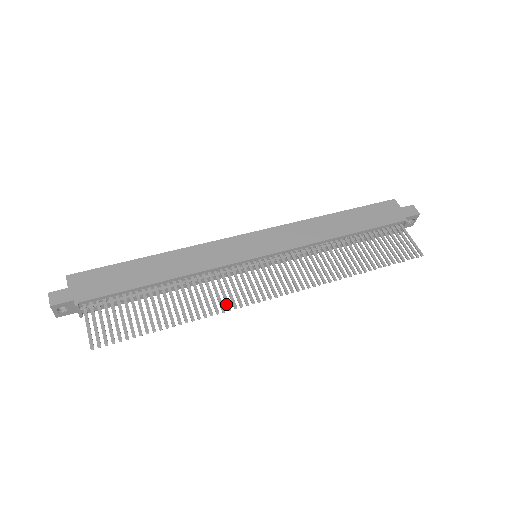
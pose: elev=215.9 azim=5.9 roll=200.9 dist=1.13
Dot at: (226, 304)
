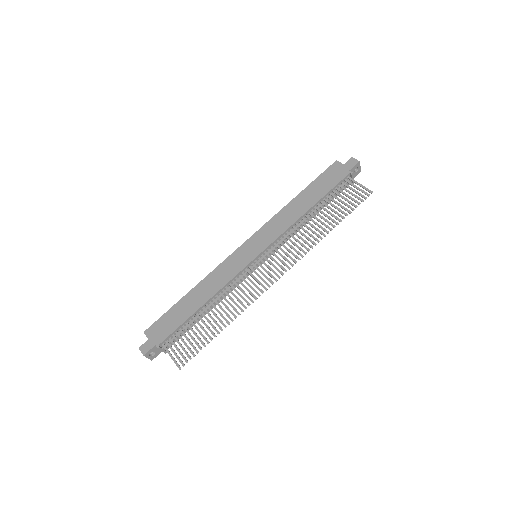
Dot at: (249, 299)
